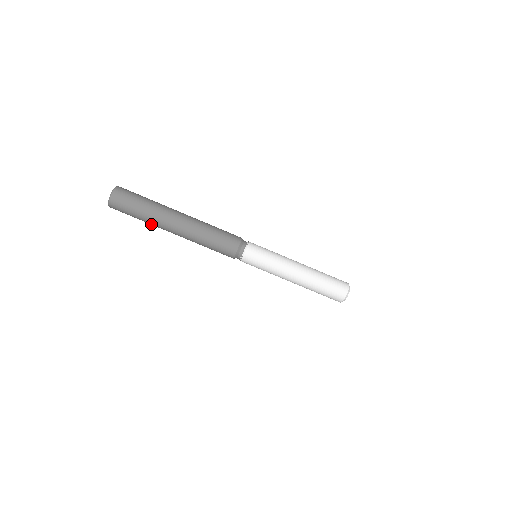
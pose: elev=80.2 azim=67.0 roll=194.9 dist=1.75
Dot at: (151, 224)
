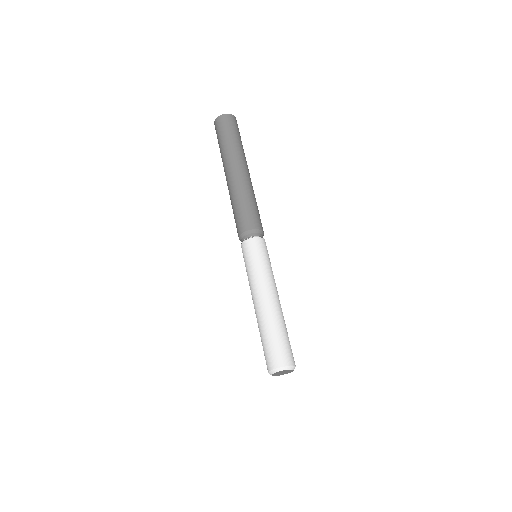
Dot at: occluded
